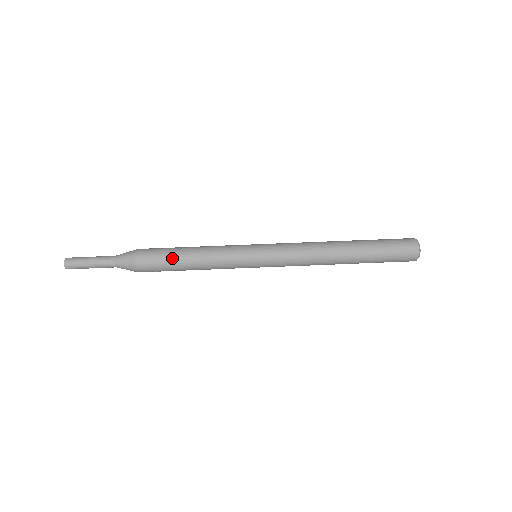
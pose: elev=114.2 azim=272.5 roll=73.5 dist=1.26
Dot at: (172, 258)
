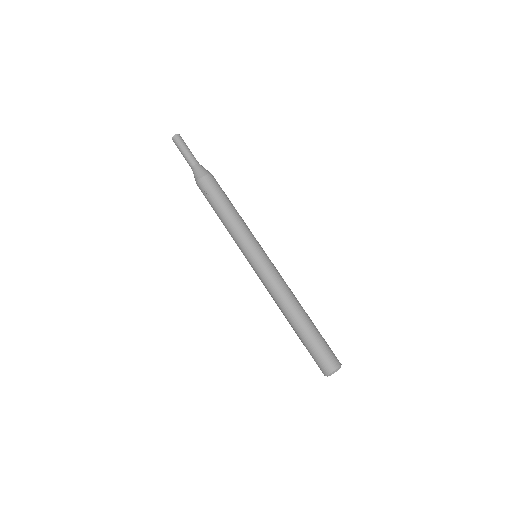
Dot at: (224, 197)
